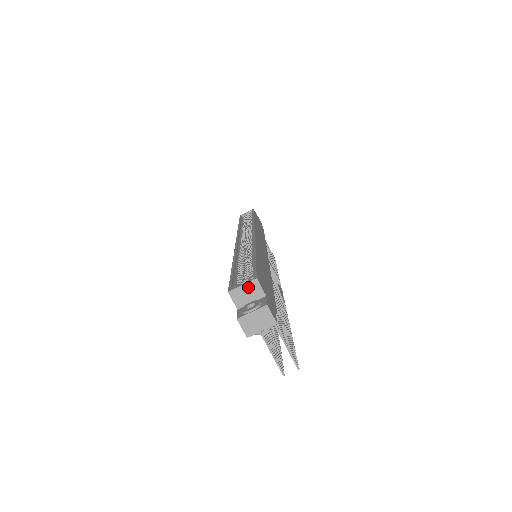
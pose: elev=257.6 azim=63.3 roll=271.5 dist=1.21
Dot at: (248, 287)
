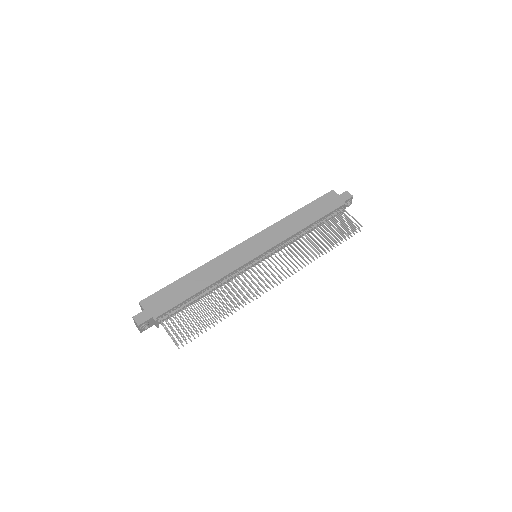
Dot at: (141, 307)
